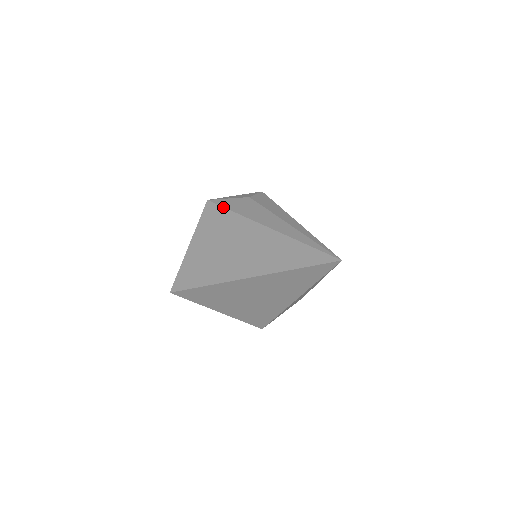
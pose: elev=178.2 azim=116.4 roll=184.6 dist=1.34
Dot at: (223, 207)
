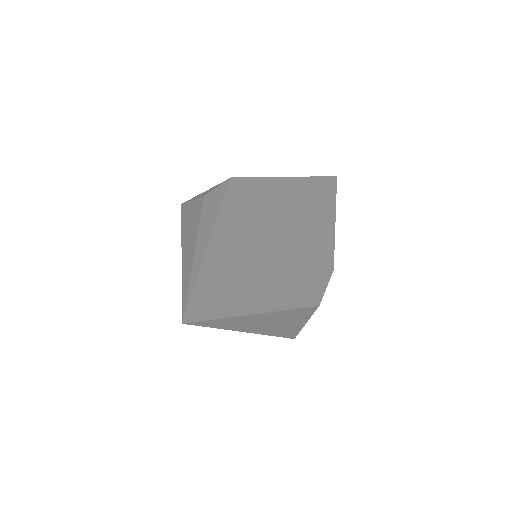
Dot at: (181, 216)
